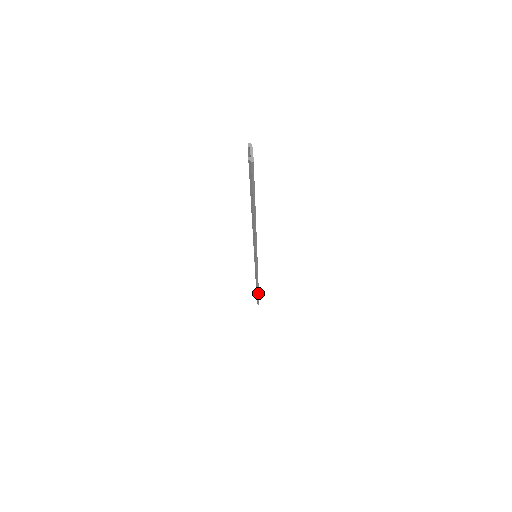
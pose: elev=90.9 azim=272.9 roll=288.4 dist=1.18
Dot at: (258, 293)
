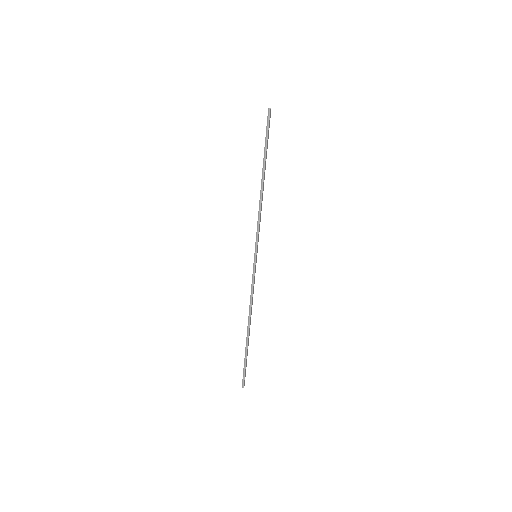
Dot at: (247, 345)
